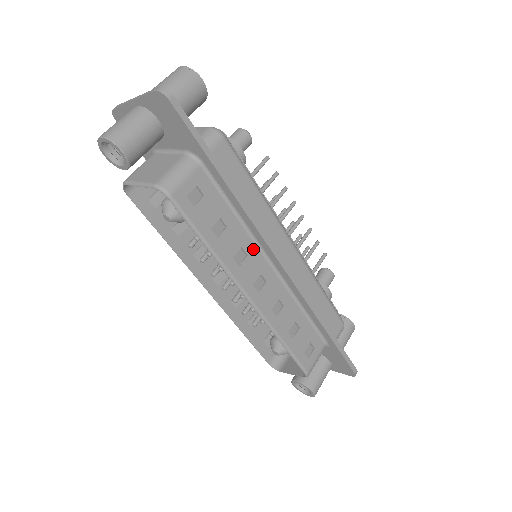
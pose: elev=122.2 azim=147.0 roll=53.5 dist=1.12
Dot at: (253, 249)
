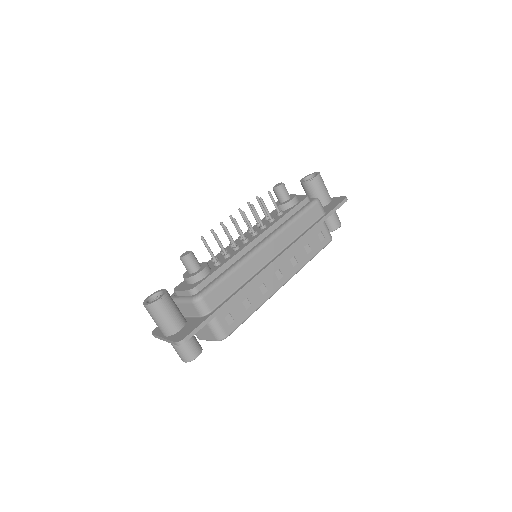
Dot at: (261, 278)
